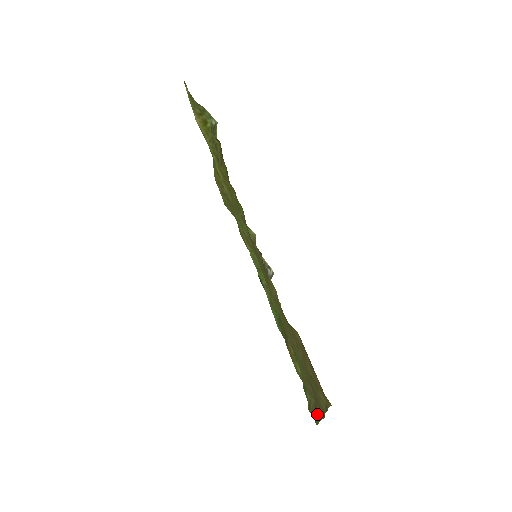
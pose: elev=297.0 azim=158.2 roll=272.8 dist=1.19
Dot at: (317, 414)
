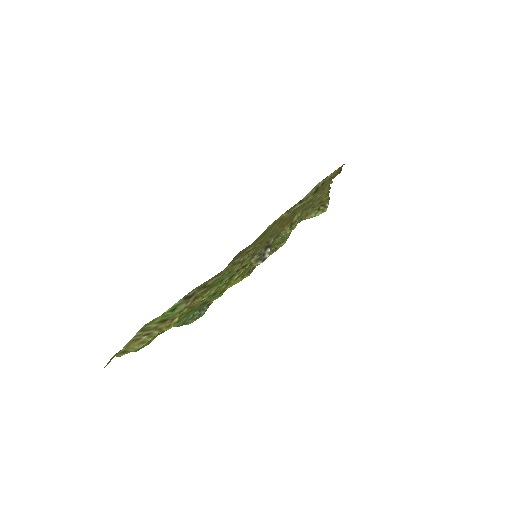
Dot at: (165, 317)
